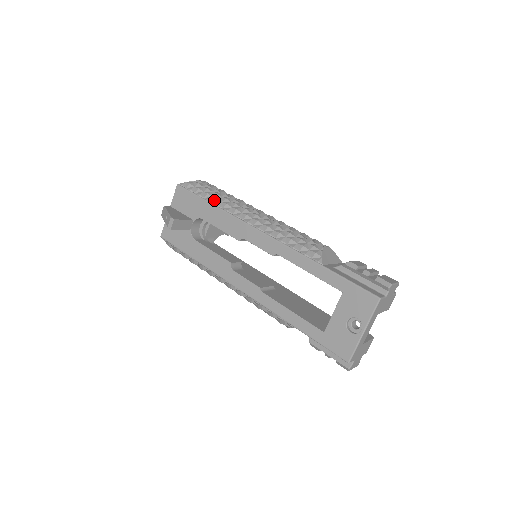
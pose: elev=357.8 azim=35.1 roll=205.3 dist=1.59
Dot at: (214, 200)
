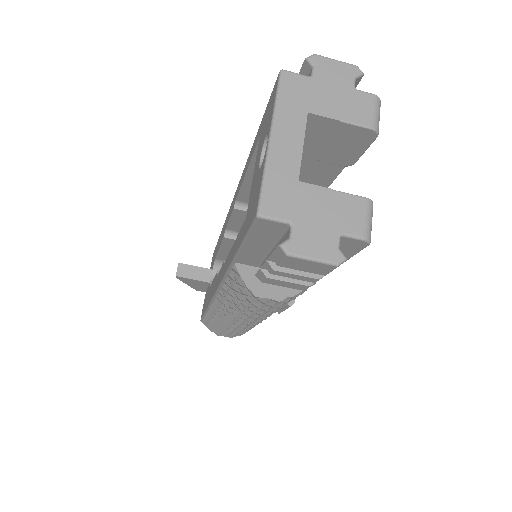
Dot at: occluded
